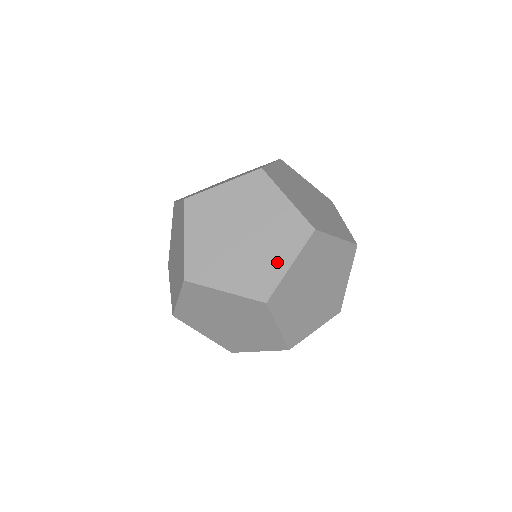
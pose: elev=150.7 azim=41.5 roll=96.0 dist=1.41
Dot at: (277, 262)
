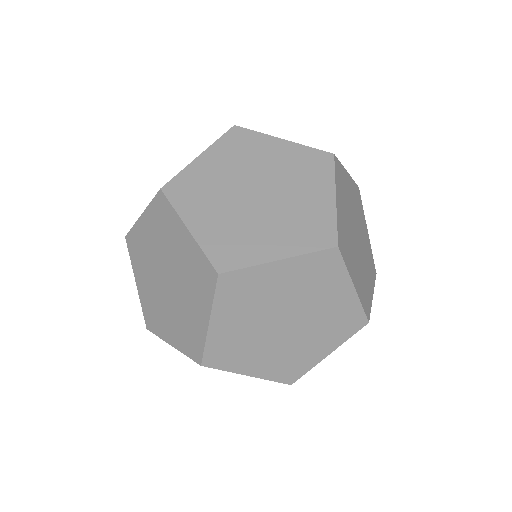
Dot at: (268, 245)
